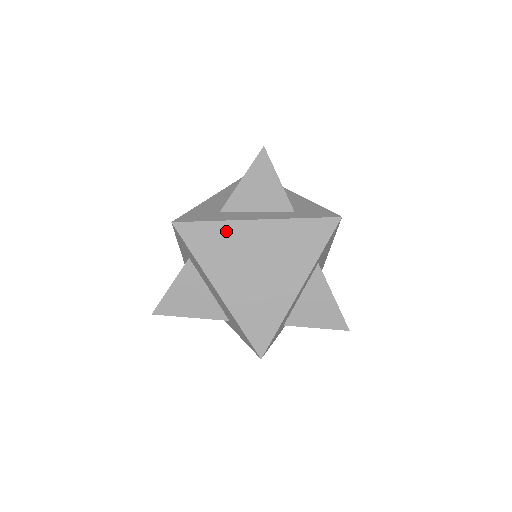
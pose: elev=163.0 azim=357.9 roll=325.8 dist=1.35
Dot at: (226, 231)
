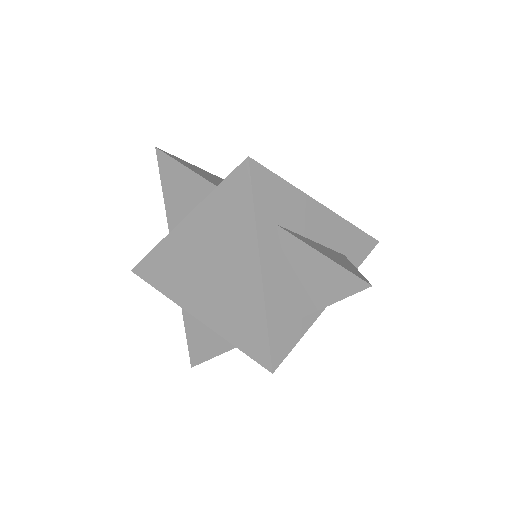
Dot at: (167, 250)
